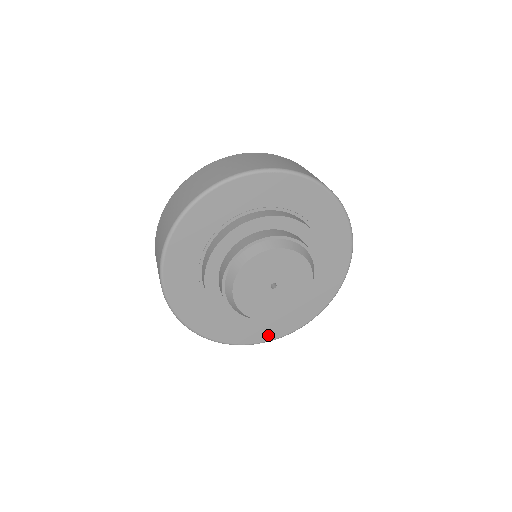
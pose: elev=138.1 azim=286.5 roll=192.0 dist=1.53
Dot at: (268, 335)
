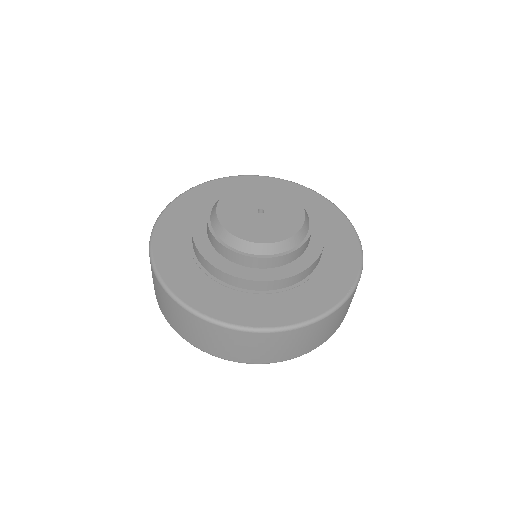
Dot at: (274, 319)
